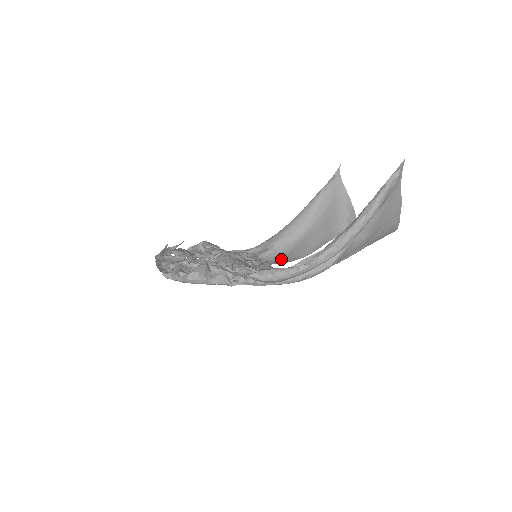
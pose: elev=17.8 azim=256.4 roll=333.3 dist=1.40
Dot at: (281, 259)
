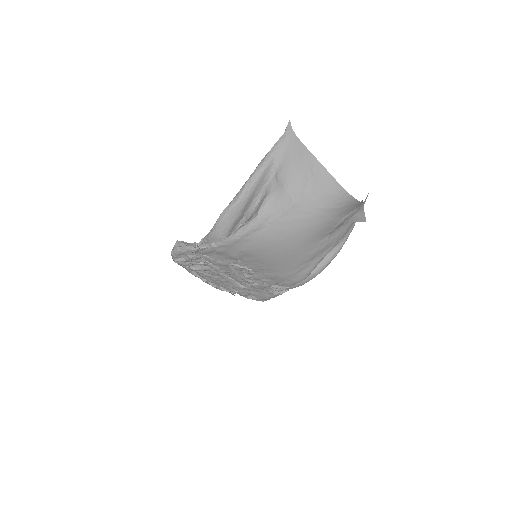
Dot at: (299, 269)
